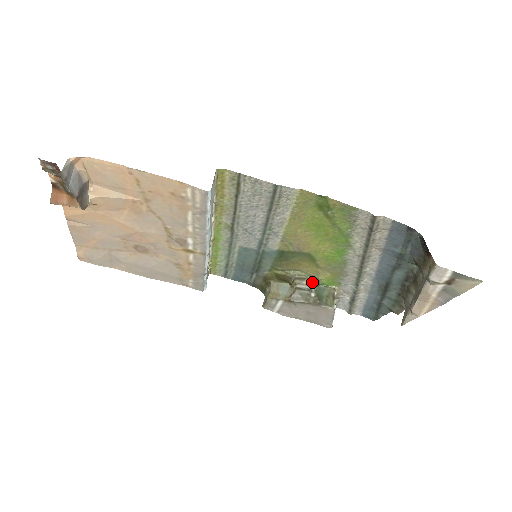
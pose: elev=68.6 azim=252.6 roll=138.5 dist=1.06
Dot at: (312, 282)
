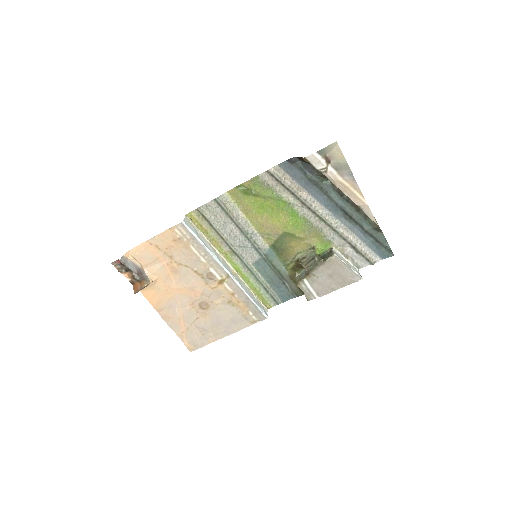
Dot at: (312, 253)
